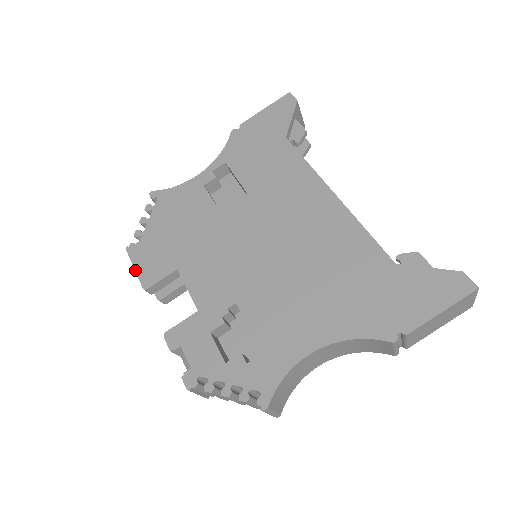
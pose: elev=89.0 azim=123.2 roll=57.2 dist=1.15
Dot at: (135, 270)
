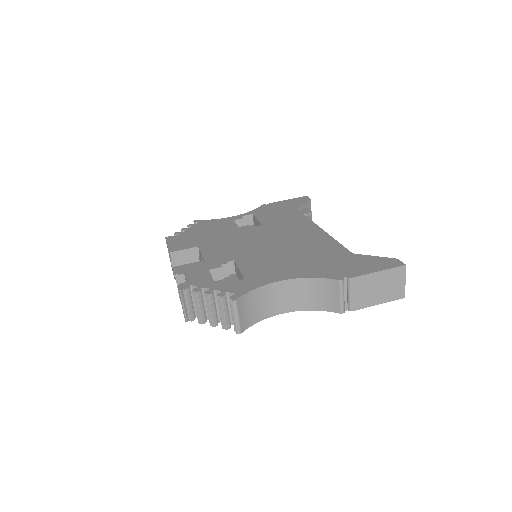
Dot at: (167, 245)
